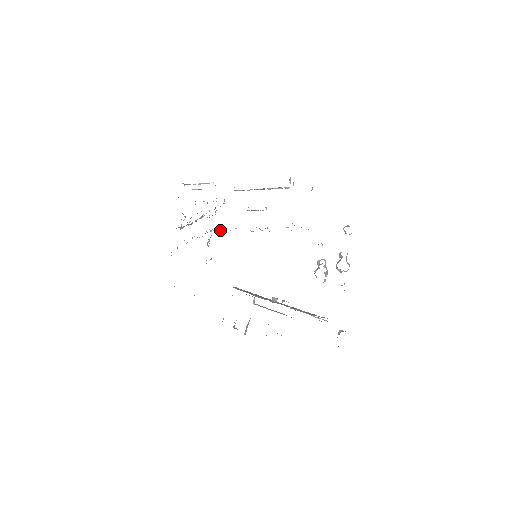
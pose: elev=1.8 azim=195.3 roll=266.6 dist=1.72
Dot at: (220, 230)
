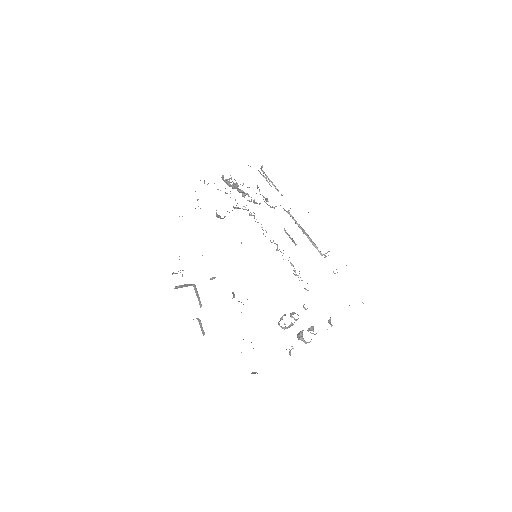
Dot at: (250, 215)
